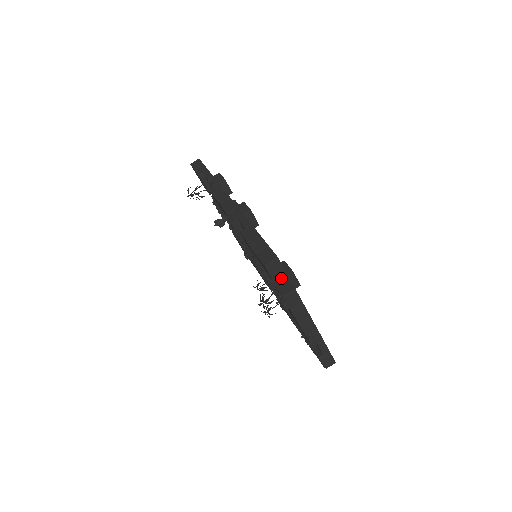
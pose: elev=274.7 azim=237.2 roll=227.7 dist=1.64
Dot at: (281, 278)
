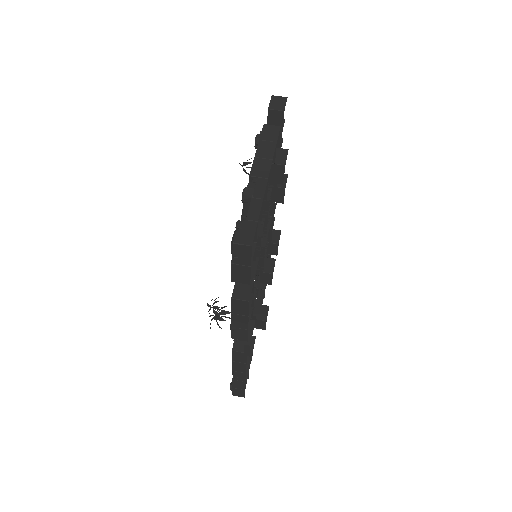
Dot at: occluded
